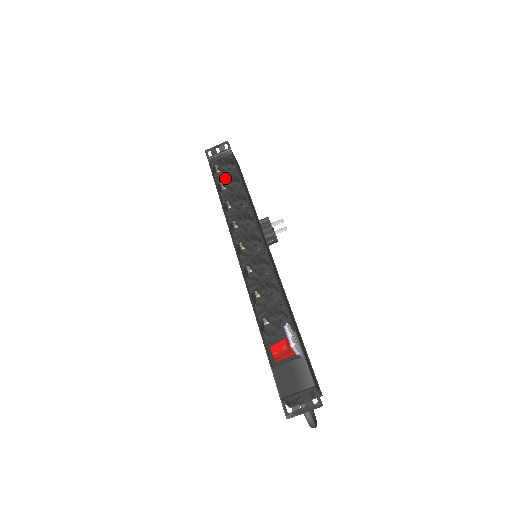
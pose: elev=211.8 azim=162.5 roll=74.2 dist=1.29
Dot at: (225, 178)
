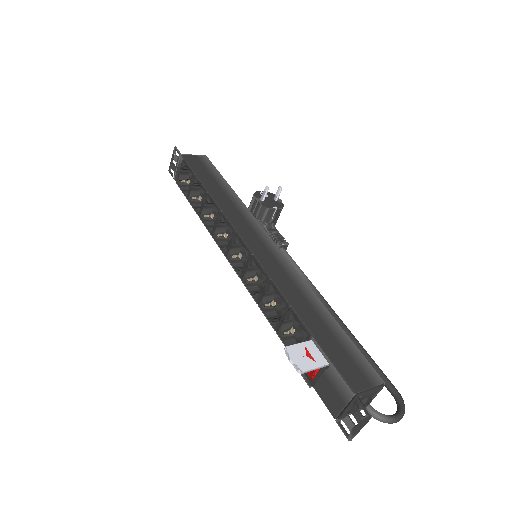
Dot at: (192, 190)
